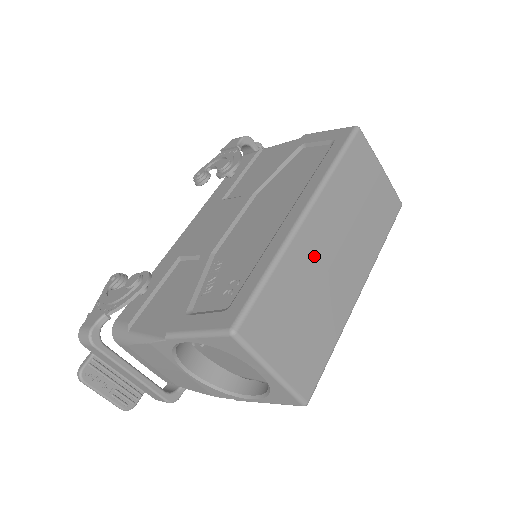
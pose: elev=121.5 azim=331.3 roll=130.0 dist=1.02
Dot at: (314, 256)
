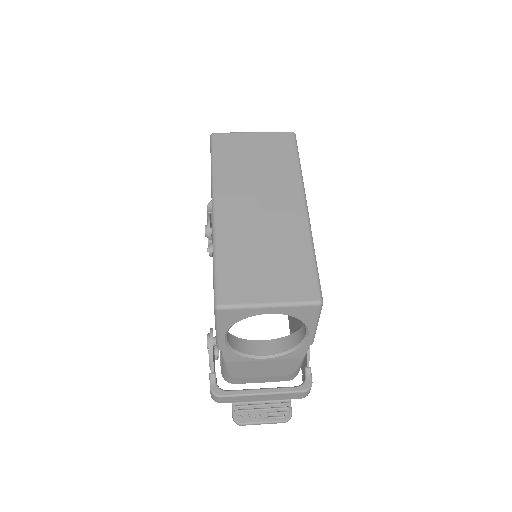
Dot at: (242, 222)
